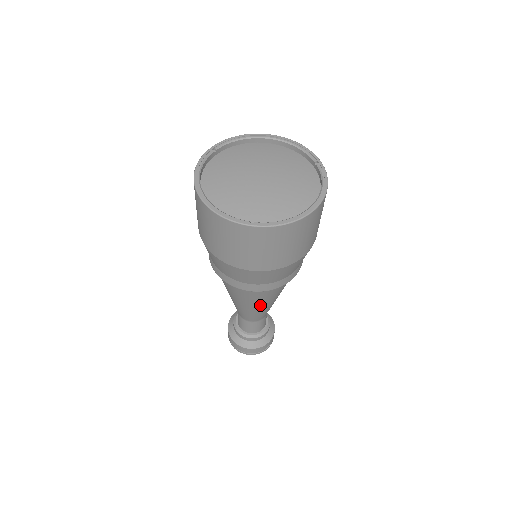
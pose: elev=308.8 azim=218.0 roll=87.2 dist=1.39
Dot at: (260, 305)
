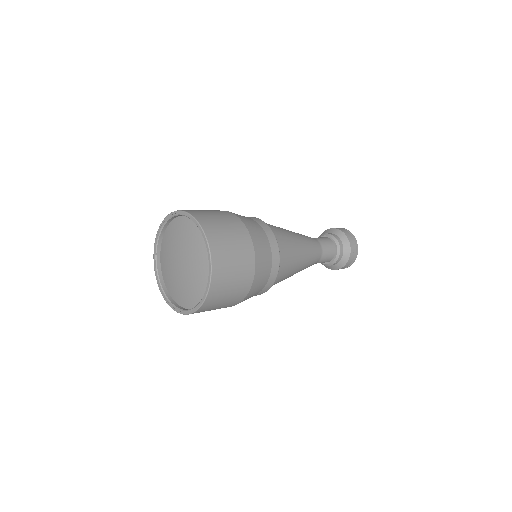
Dot at: (293, 274)
